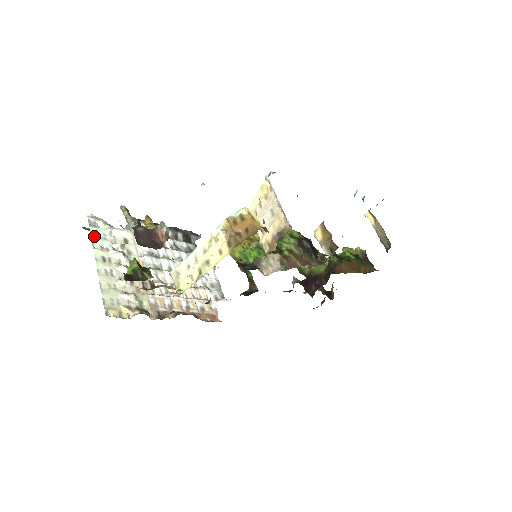
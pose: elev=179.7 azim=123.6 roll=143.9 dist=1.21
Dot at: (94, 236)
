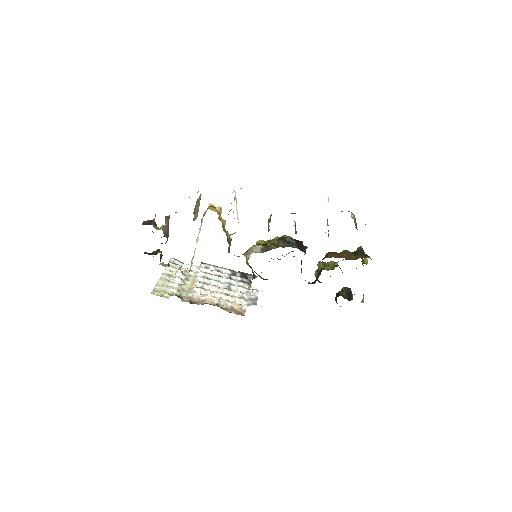
Dot at: (169, 266)
